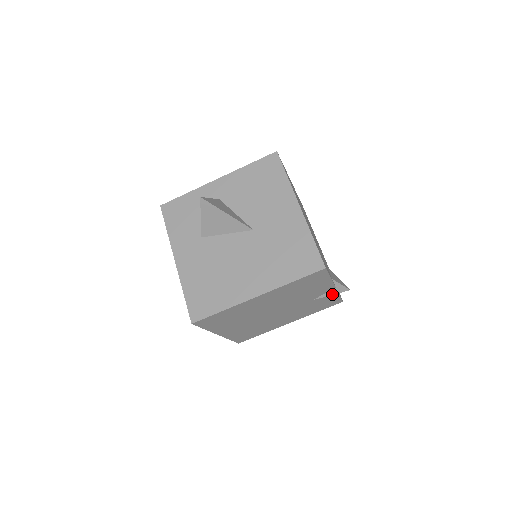
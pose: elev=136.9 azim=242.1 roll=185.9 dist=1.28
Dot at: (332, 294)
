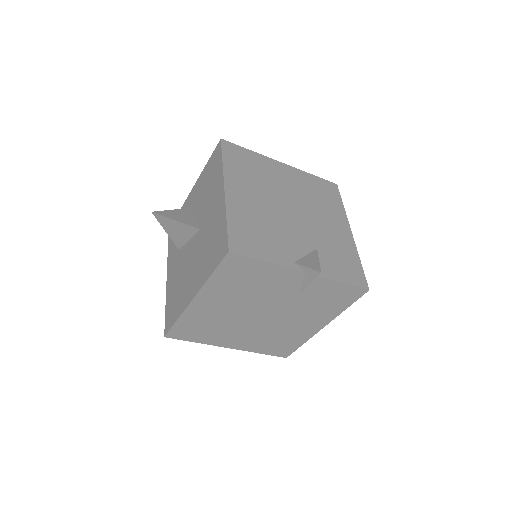
Dot at: (309, 282)
